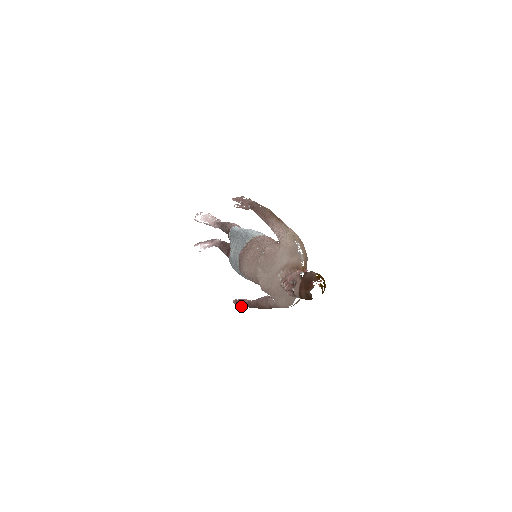
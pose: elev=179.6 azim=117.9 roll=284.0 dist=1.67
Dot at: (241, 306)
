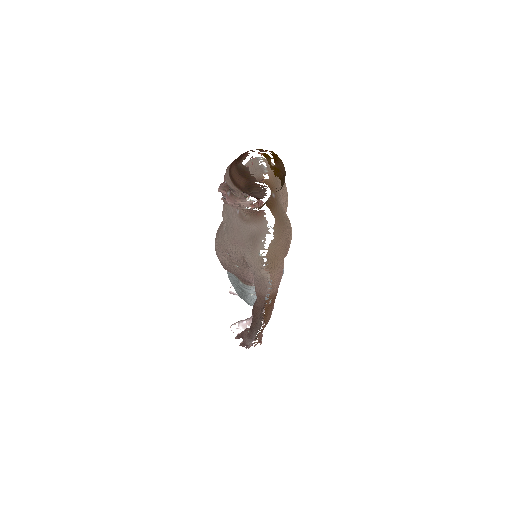
Dot at: (246, 343)
